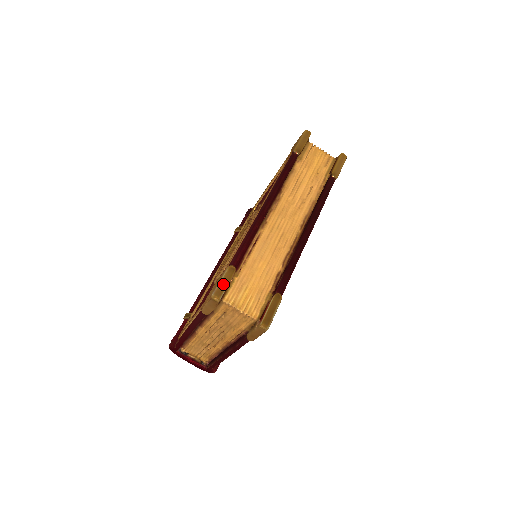
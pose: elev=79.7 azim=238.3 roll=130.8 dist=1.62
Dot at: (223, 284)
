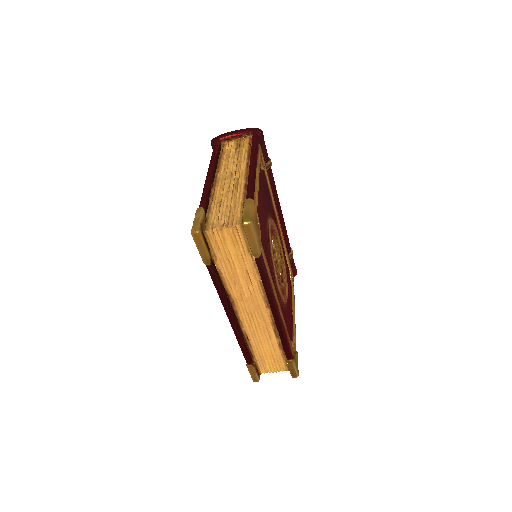
Dot at: (253, 376)
